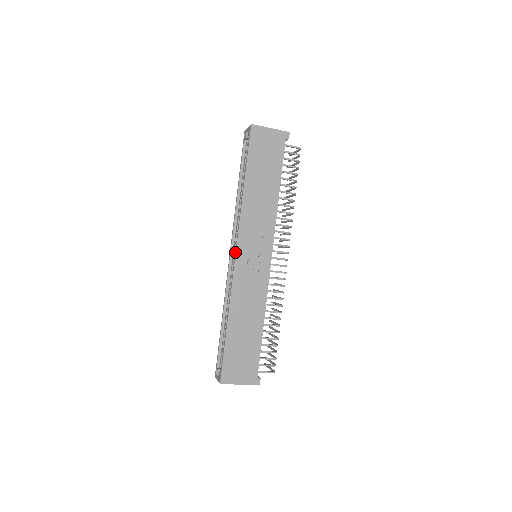
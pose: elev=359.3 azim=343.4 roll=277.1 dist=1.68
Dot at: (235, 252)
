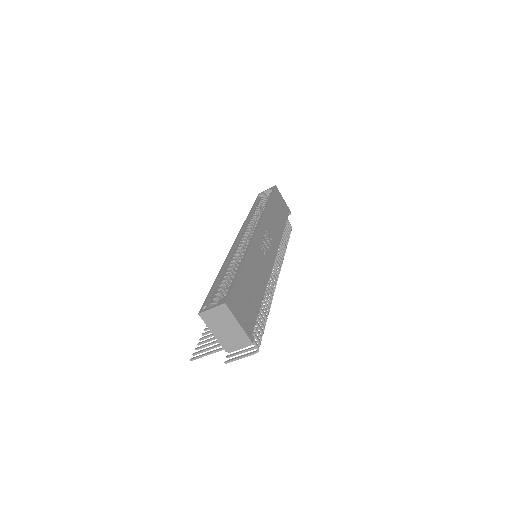
Dot at: (256, 229)
